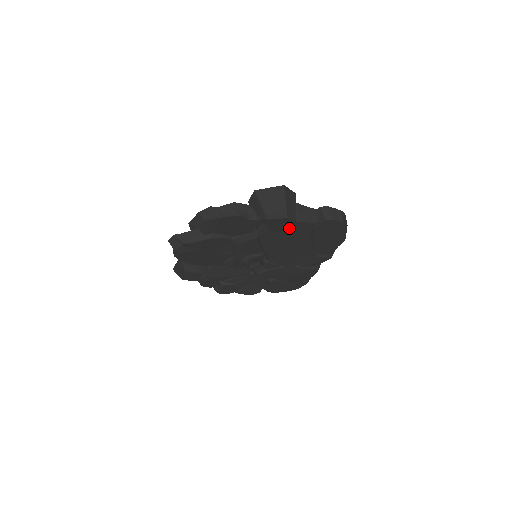
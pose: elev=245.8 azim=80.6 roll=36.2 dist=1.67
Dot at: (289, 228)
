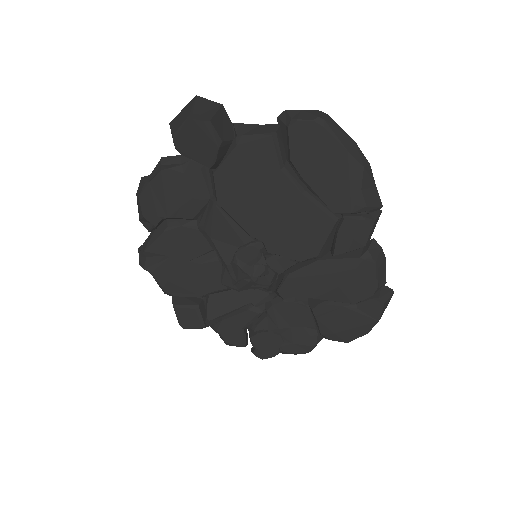
Dot at: (215, 145)
